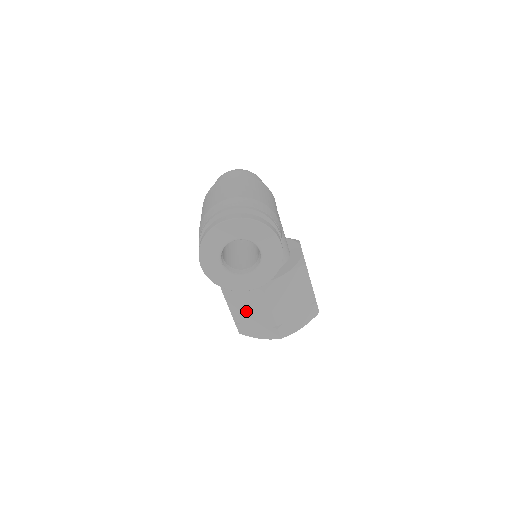
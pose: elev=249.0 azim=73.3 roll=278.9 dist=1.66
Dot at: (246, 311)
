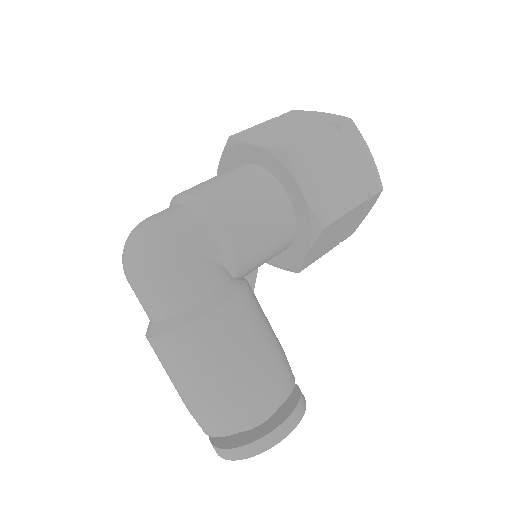
Dot at: occluded
